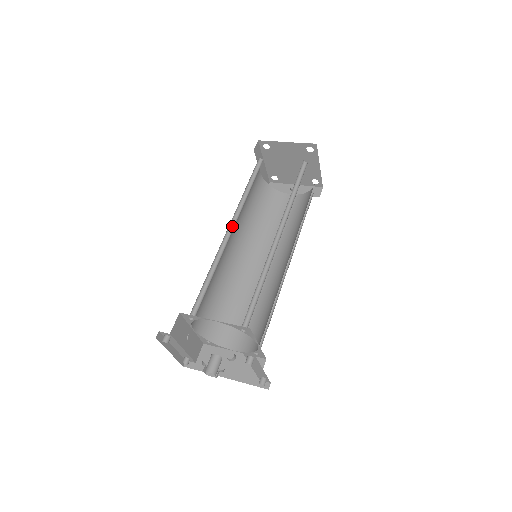
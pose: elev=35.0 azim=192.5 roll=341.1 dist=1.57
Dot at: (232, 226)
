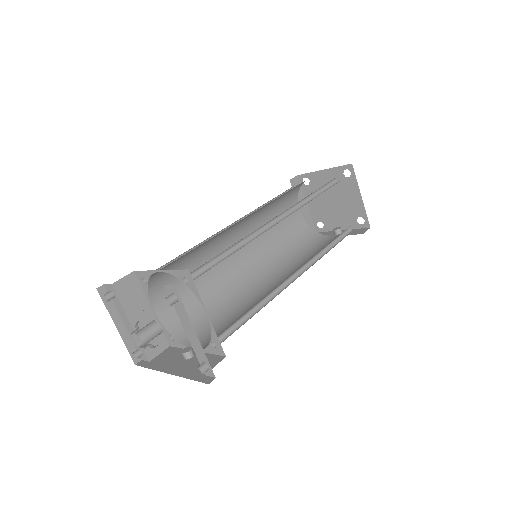
Dot at: (238, 226)
